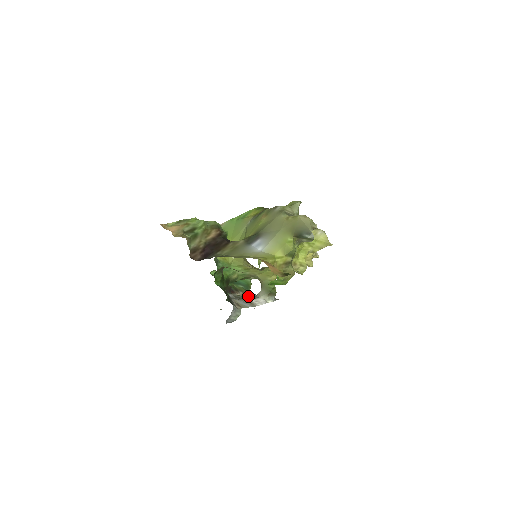
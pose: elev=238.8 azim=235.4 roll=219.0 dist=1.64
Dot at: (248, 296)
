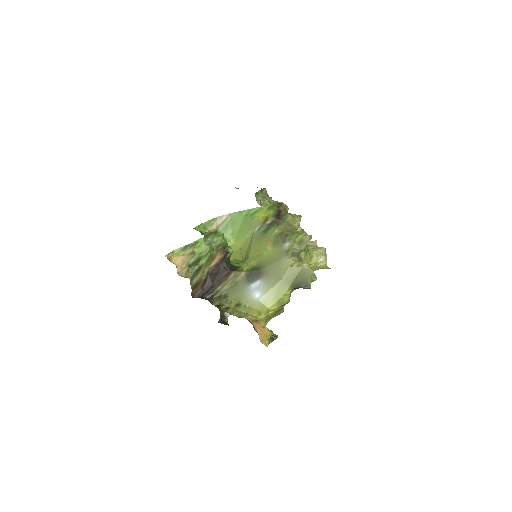
Dot at: occluded
